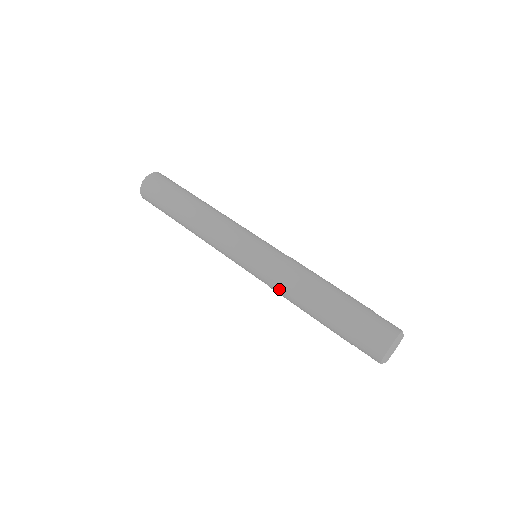
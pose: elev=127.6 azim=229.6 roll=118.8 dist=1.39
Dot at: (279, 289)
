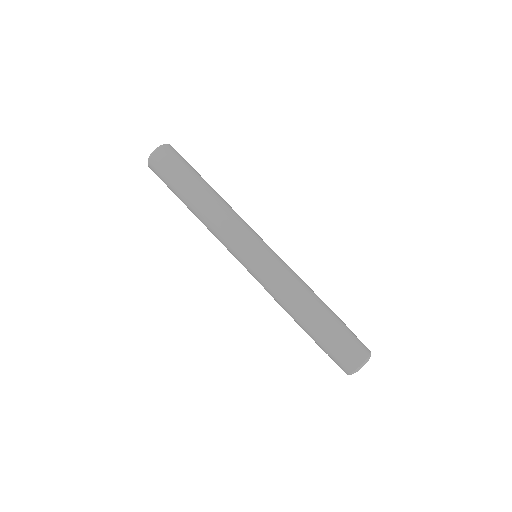
Dot at: (275, 294)
